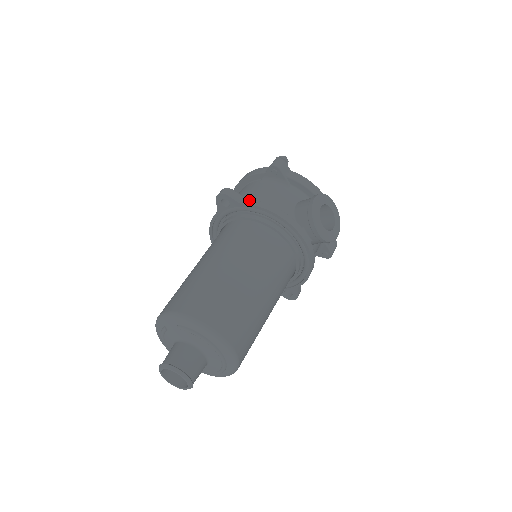
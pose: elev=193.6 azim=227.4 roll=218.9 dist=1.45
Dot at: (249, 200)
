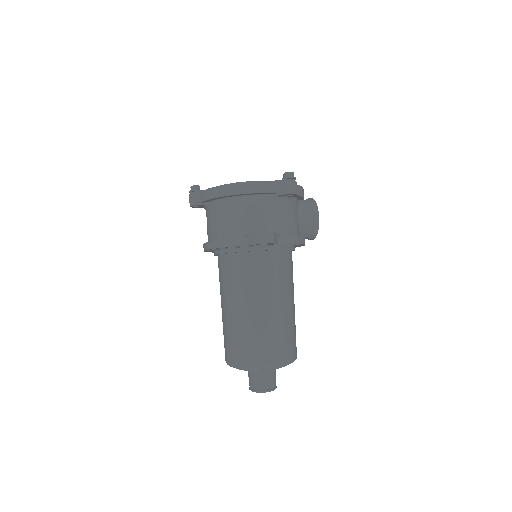
Dot at: (284, 238)
